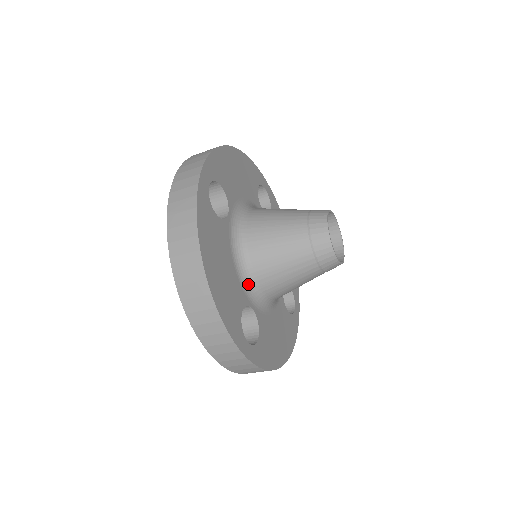
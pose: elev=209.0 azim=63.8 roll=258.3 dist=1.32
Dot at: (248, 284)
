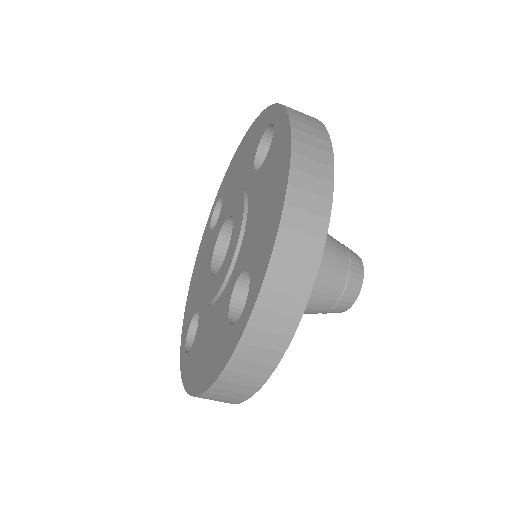
Dot at: occluded
